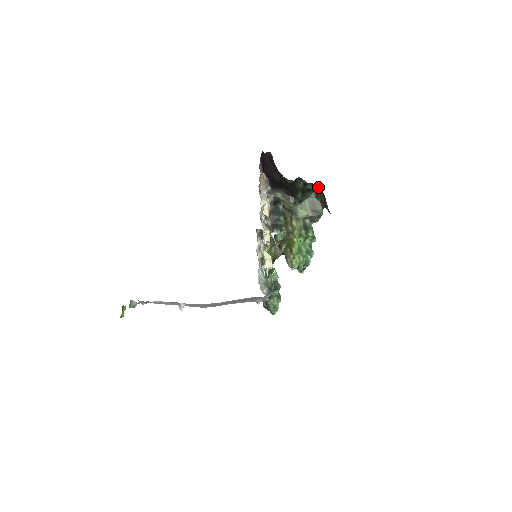
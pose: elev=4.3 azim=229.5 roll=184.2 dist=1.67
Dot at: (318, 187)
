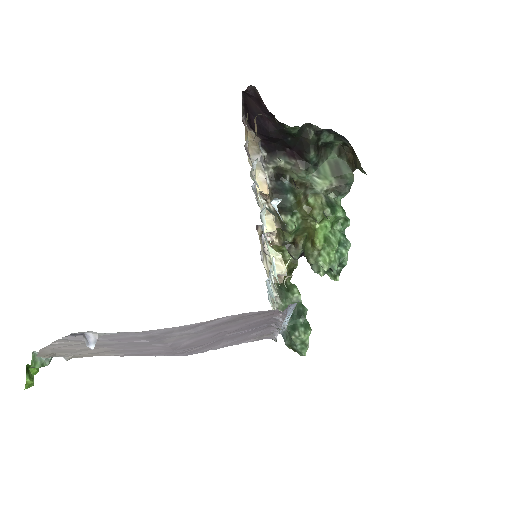
Dot at: (339, 136)
